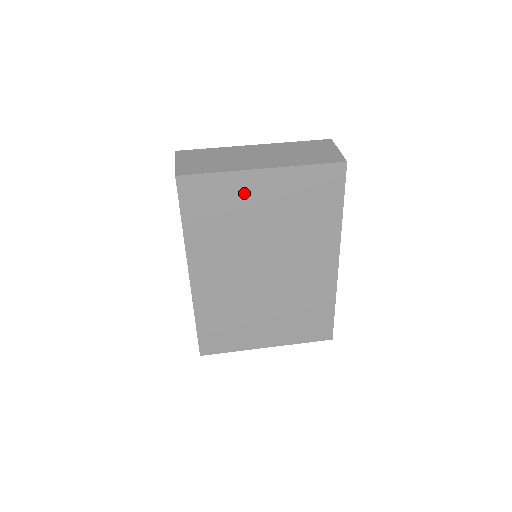
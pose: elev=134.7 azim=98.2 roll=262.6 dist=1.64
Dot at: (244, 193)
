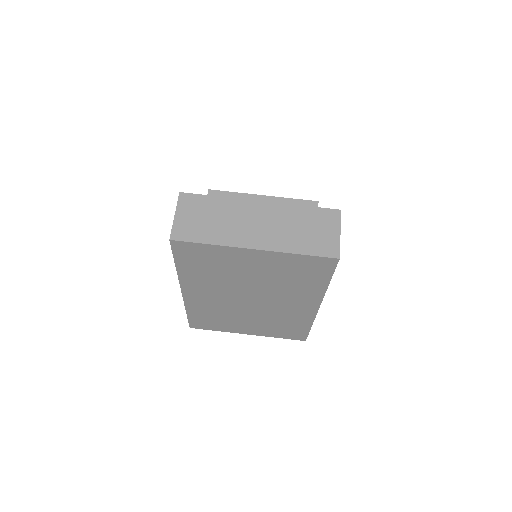
Dot at: (235, 259)
